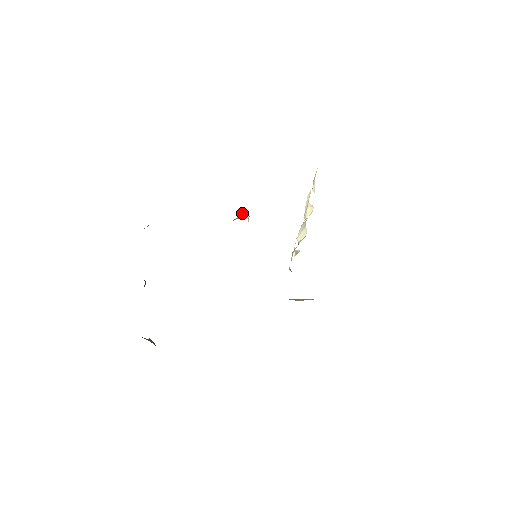
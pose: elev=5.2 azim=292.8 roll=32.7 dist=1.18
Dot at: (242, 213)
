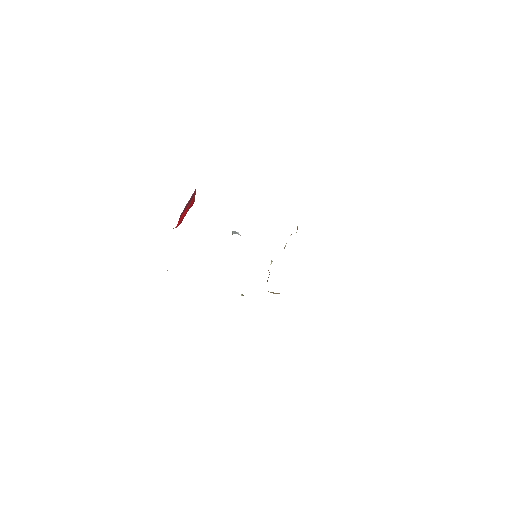
Dot at: occluded
